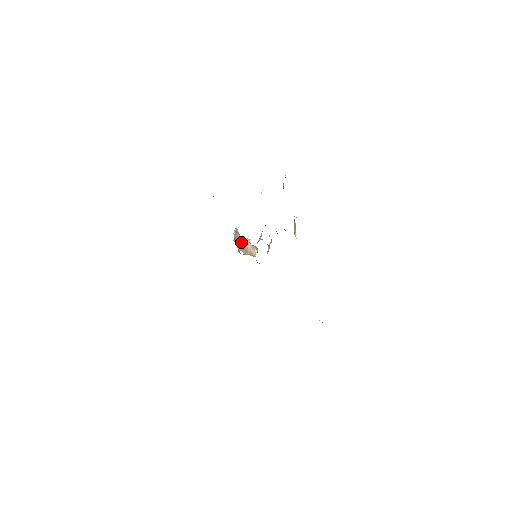
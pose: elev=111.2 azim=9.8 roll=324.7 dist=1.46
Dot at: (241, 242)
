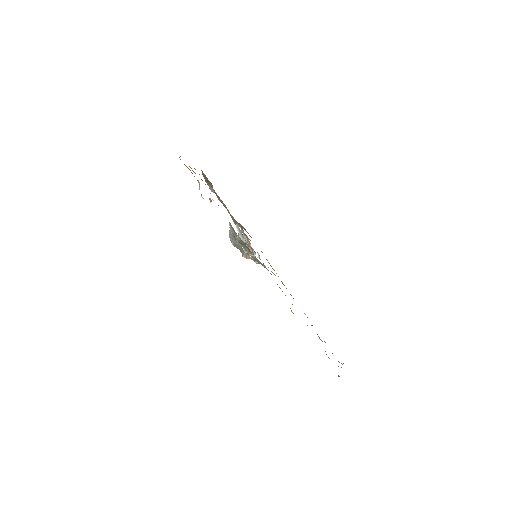
Dot at: (240, 244)
